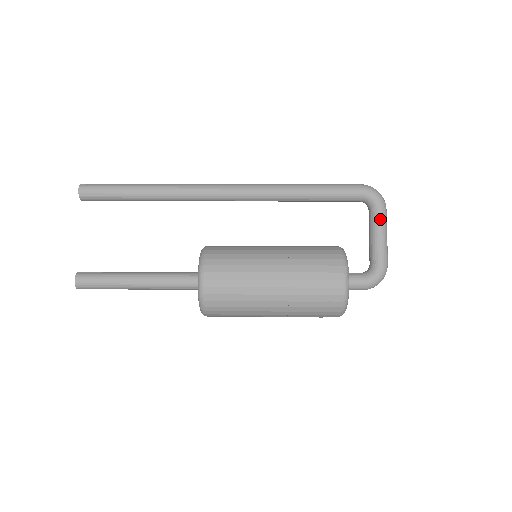
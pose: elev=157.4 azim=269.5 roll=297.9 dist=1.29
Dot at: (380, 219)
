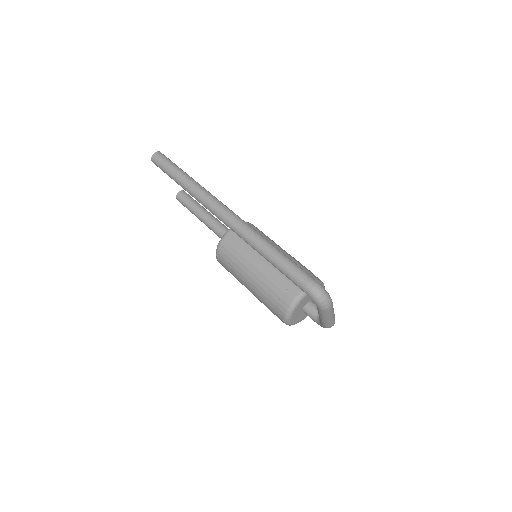
Dot at: (319, 312)
